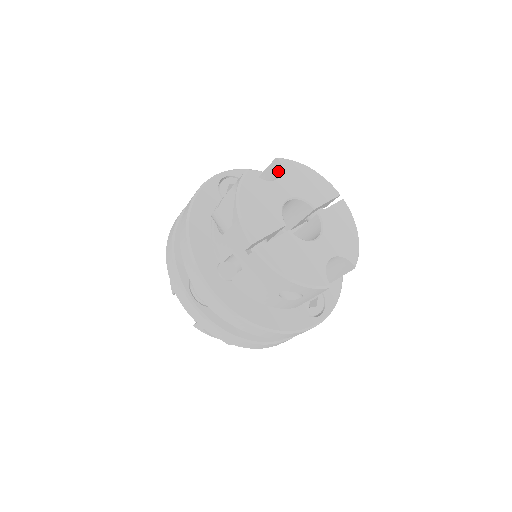
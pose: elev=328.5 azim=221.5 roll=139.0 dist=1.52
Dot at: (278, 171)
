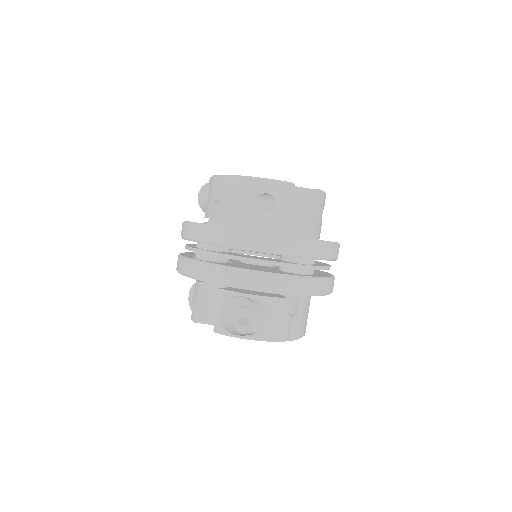
Dot at: occluded
